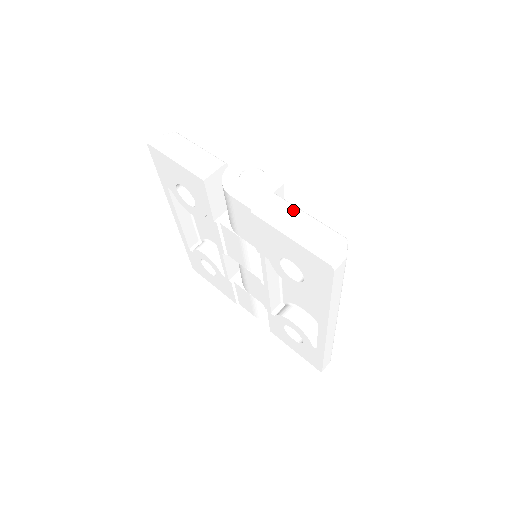
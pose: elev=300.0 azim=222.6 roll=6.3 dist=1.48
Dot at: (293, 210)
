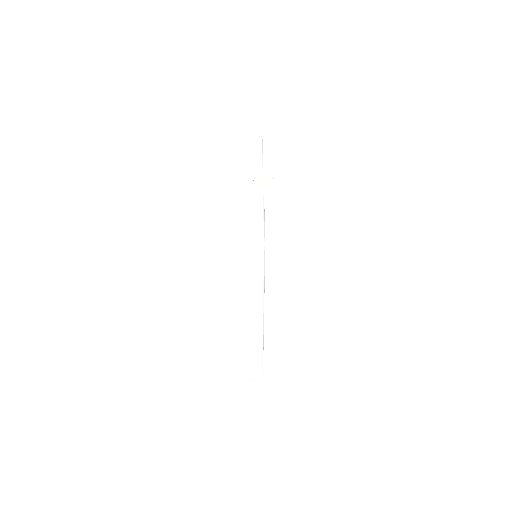
Dot at: (258, 208)
